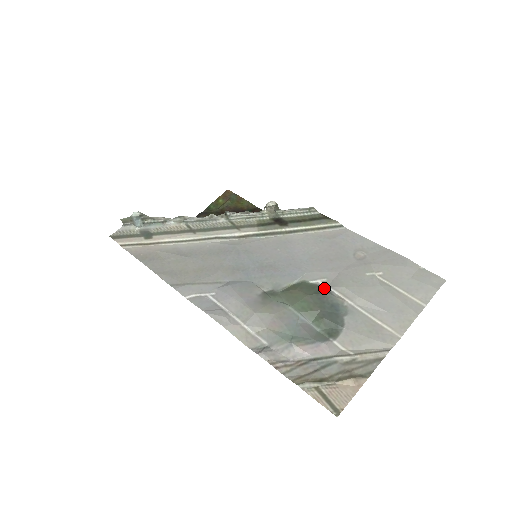
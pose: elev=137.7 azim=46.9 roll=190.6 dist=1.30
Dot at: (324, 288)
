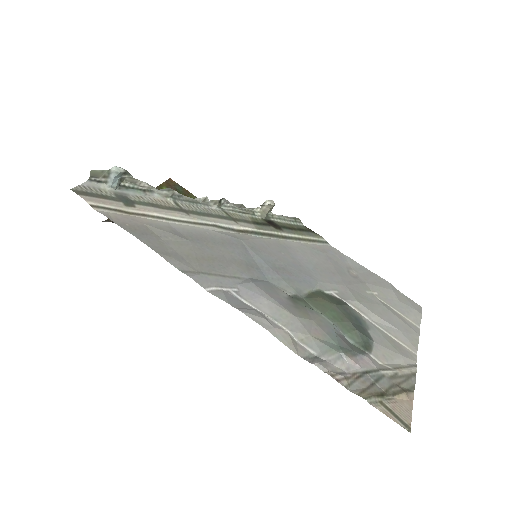
Dot at: (340, 300)
